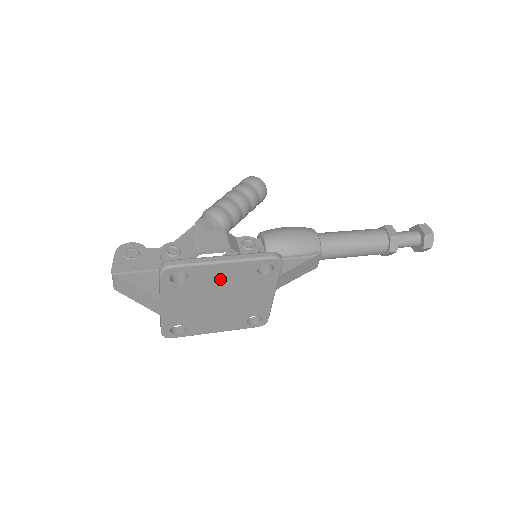
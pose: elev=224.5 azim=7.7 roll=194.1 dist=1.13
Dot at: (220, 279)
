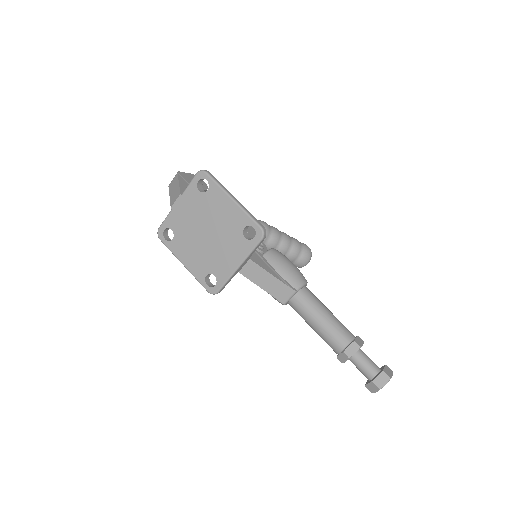
Dot at: (221, 212)
